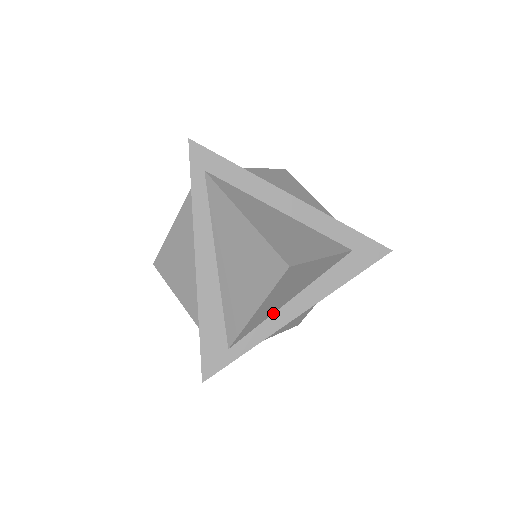
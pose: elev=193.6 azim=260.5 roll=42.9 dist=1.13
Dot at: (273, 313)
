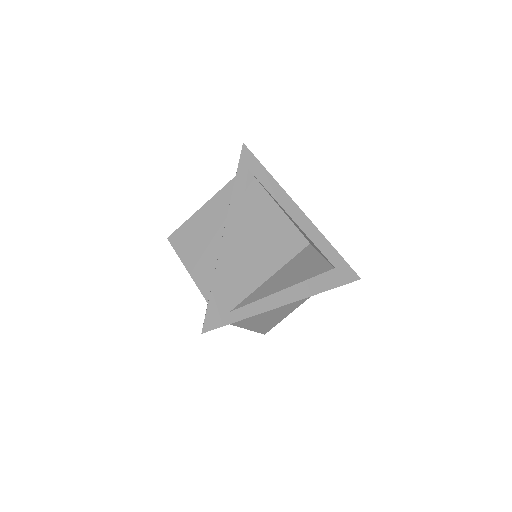
Dot at: (270, 294)
